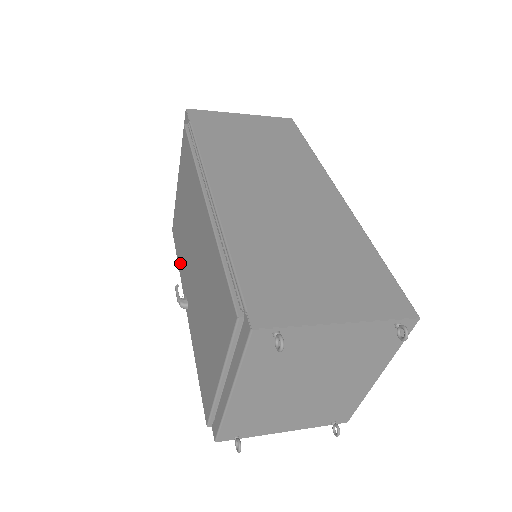
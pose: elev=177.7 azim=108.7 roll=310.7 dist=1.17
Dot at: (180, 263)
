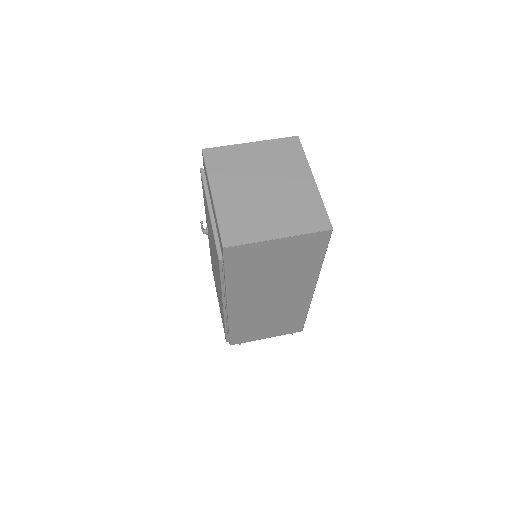
Dot at: occluded
